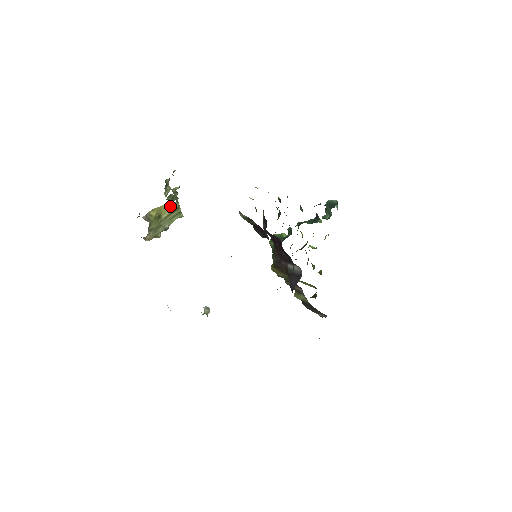
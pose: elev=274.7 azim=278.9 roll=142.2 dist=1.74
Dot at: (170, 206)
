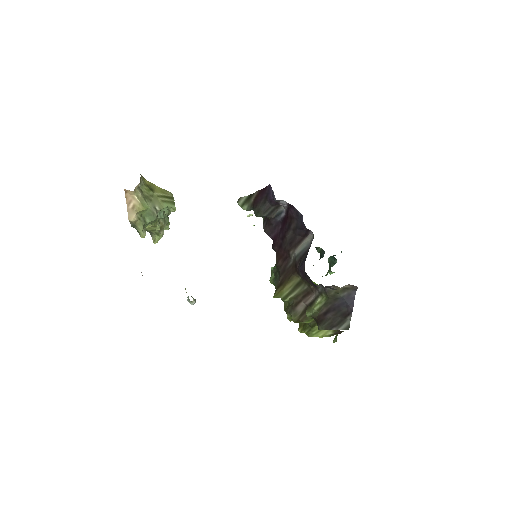
Dot at: (164, 191)
